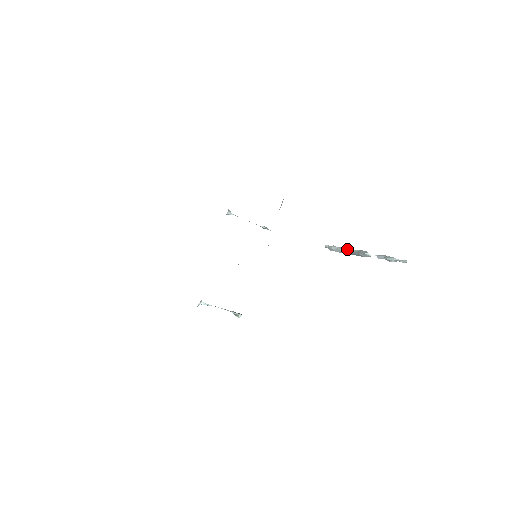
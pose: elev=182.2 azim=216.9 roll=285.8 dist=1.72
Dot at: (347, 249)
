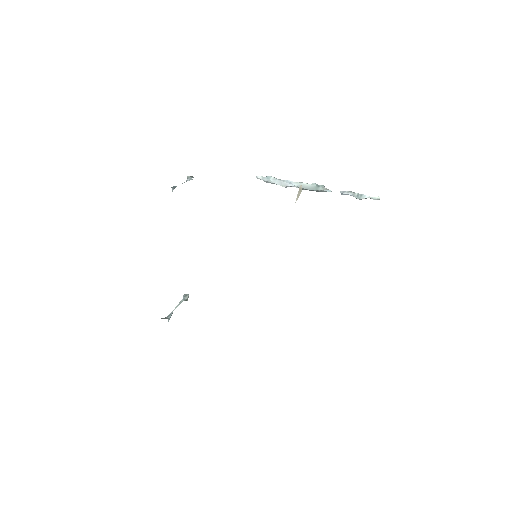
Dot at: (295, 183)
